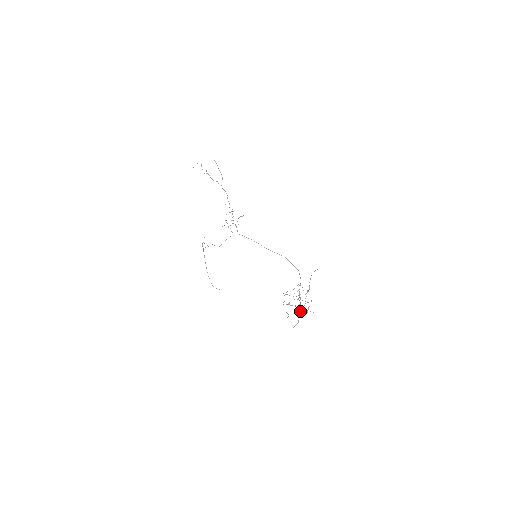
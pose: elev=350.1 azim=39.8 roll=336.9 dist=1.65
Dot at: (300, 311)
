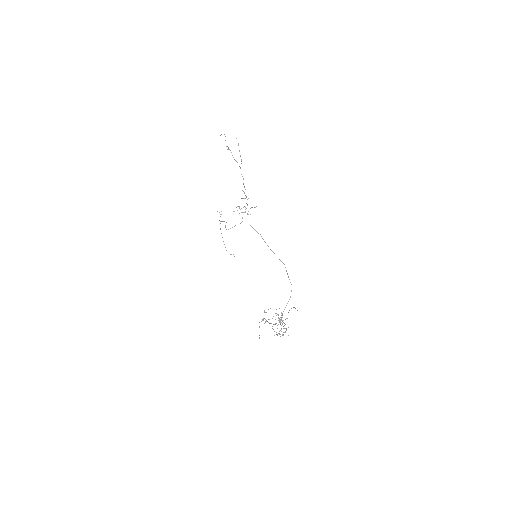
Dot at: occluded
